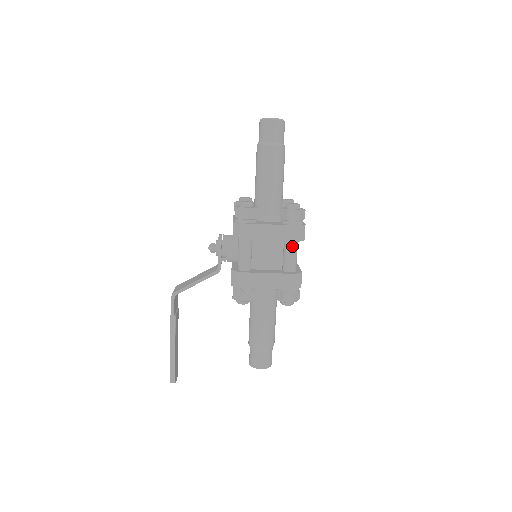
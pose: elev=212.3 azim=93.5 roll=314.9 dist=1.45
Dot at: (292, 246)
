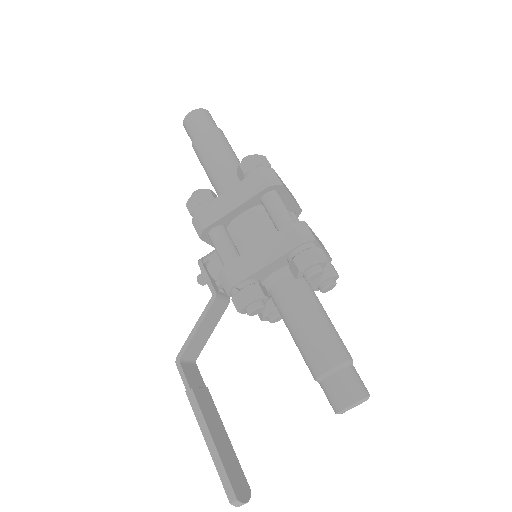
Dot at: (270, 199)
